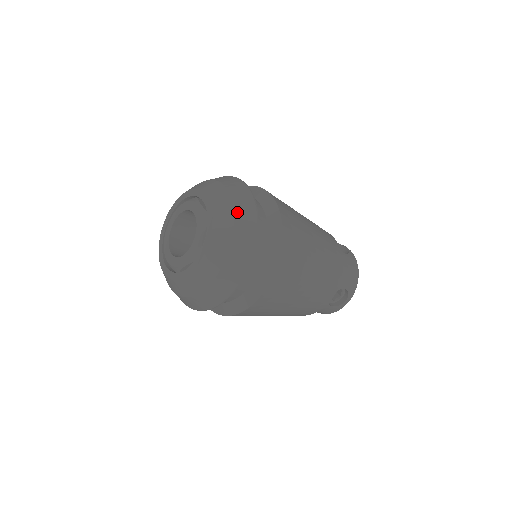
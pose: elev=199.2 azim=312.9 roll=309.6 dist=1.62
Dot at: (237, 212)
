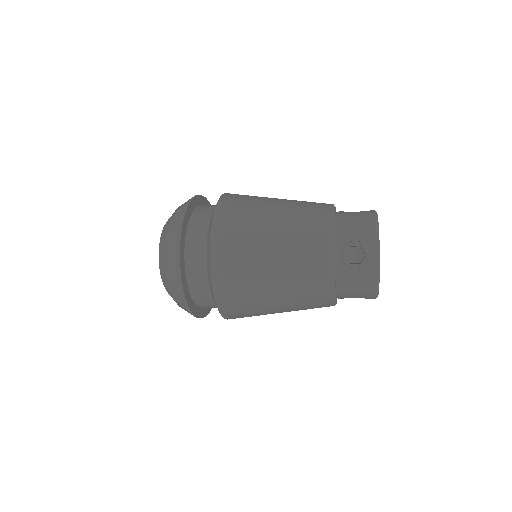
Dot at: (171, 288)
